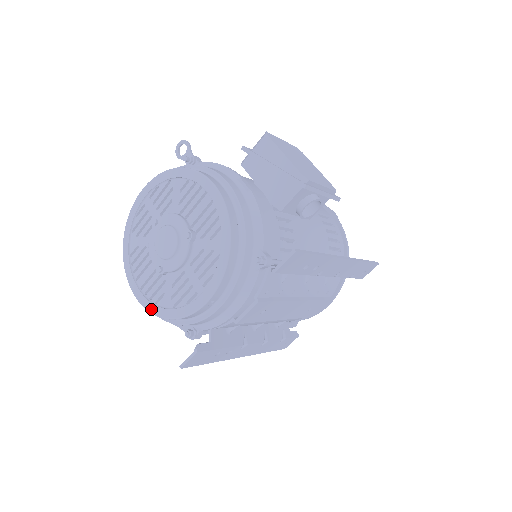
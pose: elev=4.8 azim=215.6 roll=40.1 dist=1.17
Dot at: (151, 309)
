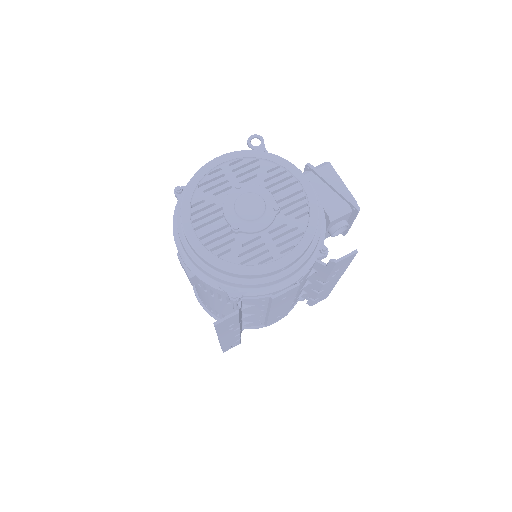
Dot at: (212, 260)
